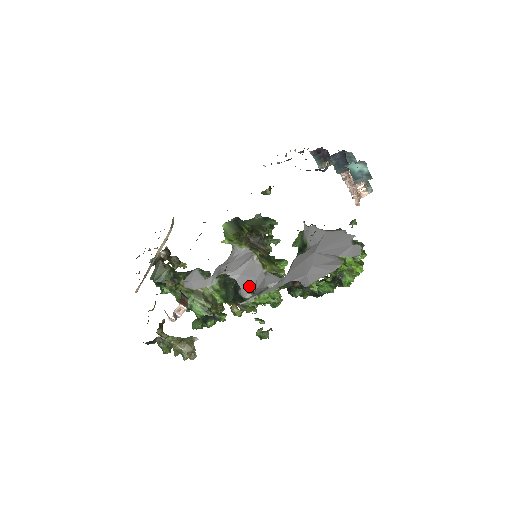
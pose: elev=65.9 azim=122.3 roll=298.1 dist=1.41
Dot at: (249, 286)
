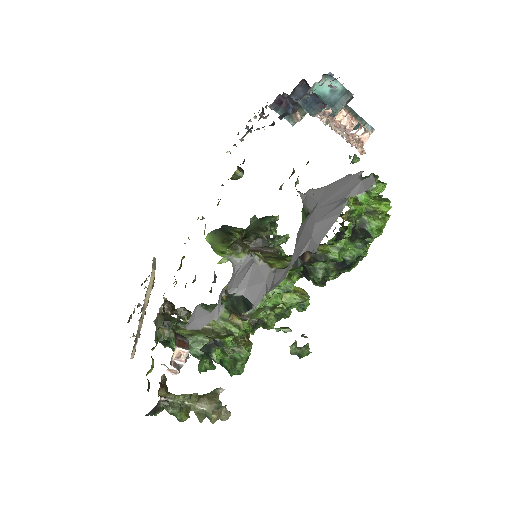
Dot at: (260, 295)
